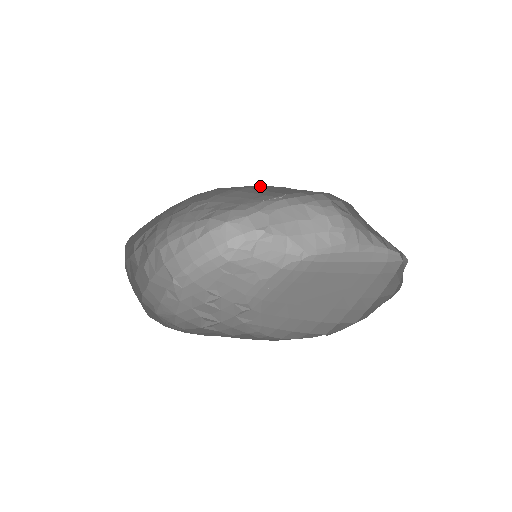
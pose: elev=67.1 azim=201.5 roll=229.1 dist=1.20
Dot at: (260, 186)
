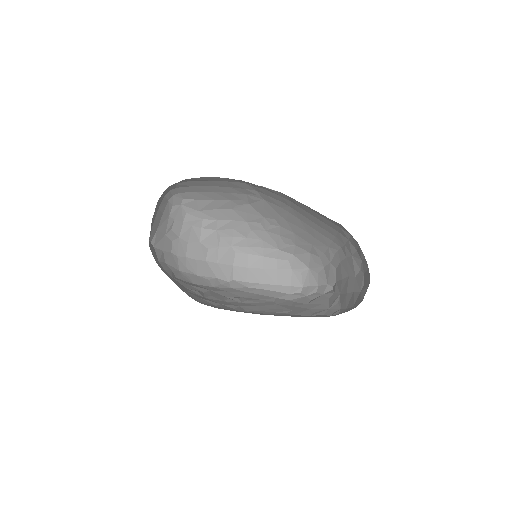
Dot at: (292, 203)
